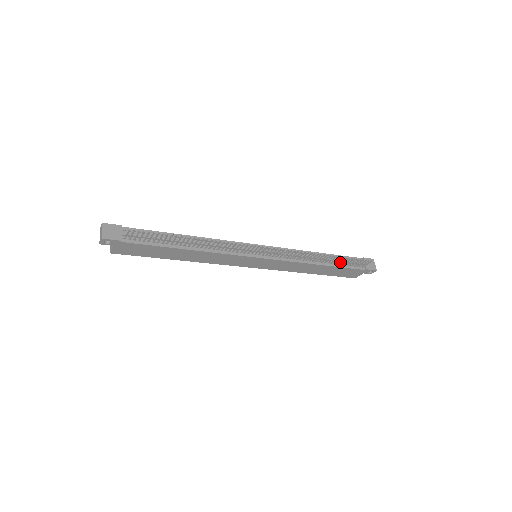
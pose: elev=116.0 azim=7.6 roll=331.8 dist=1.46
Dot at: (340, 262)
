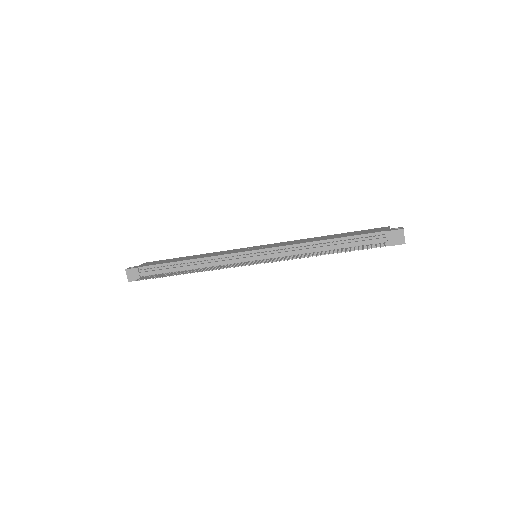
Dot at: (351, 245)
